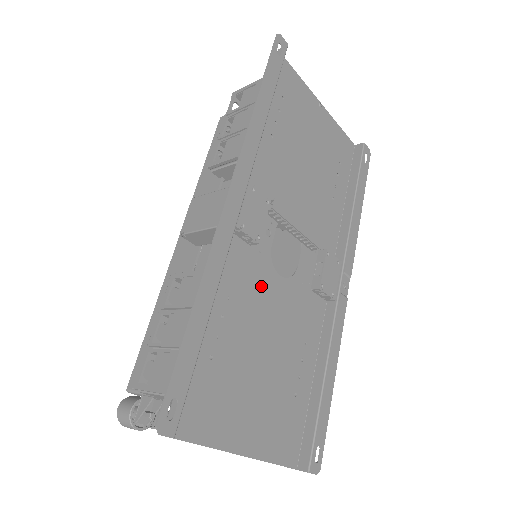
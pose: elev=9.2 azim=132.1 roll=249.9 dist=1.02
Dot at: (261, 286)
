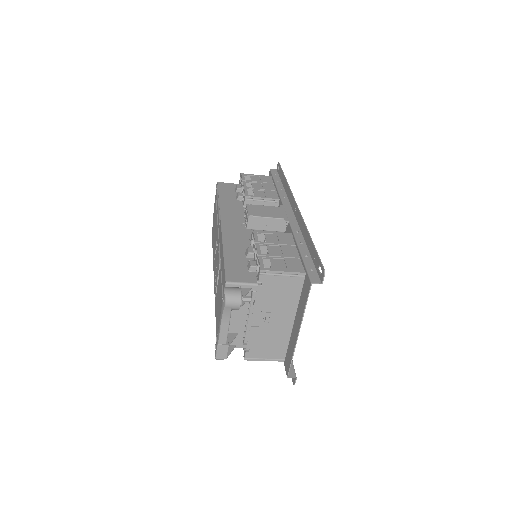
Dot at: occluded
